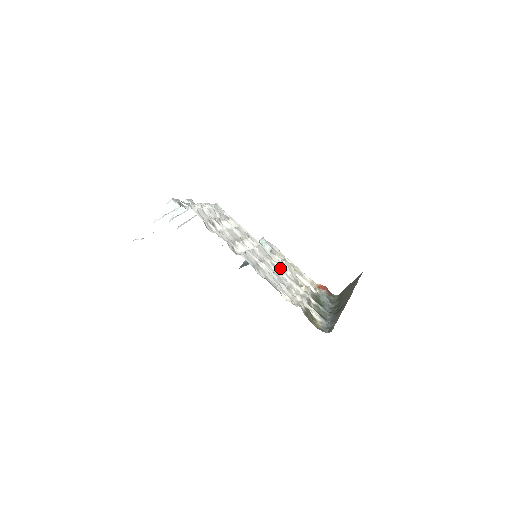
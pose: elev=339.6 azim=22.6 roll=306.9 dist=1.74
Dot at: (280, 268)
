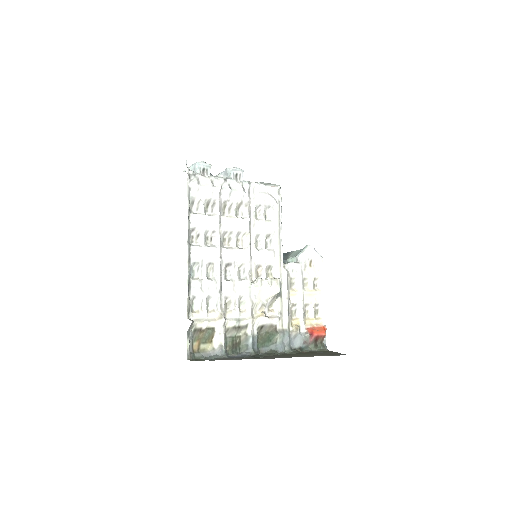
Dot at: (252, 282)
